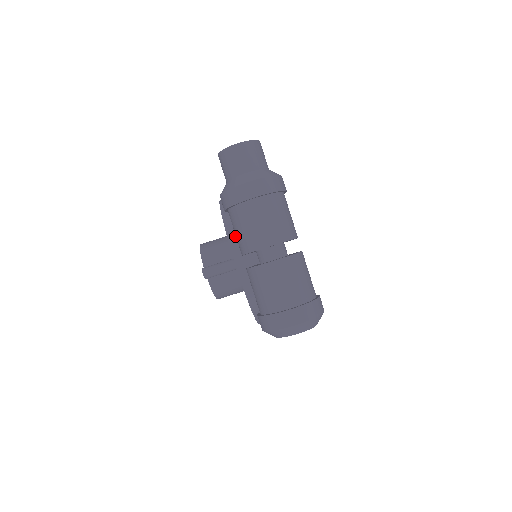
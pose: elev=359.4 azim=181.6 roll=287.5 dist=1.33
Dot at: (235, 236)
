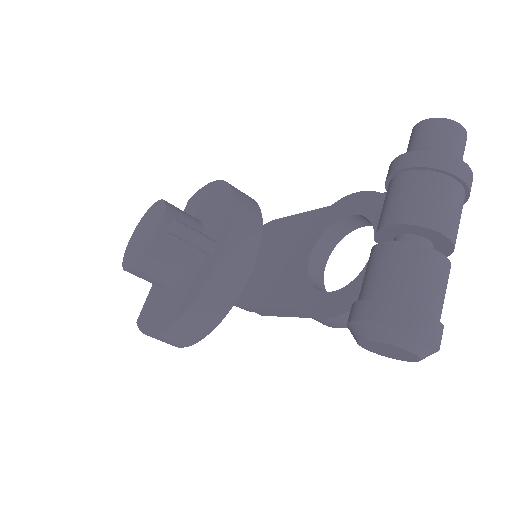
Dot at: (241, 220)
